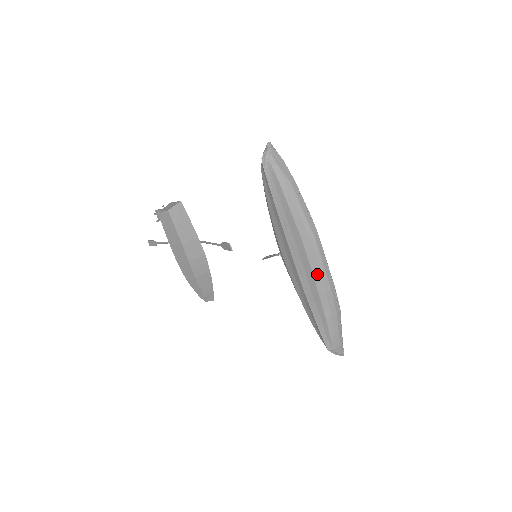
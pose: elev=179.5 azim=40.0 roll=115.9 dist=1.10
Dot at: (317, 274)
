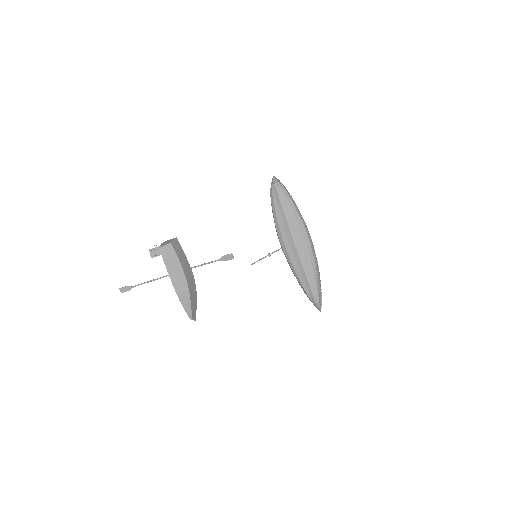
Dot at: (310, 249)
